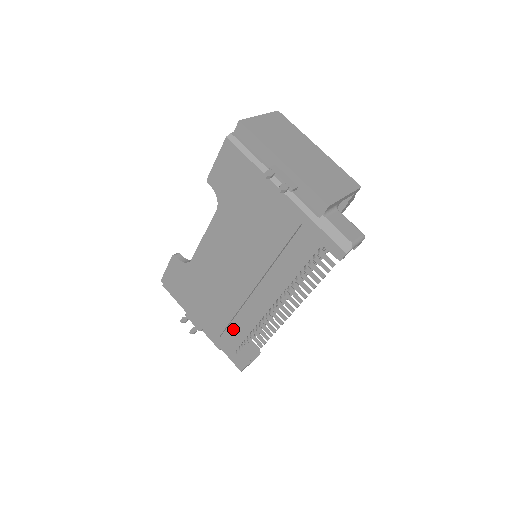
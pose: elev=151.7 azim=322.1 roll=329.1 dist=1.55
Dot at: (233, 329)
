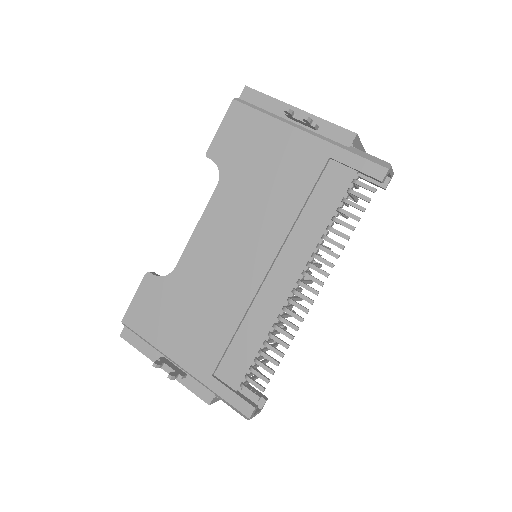
Dot at: (235, 350)
